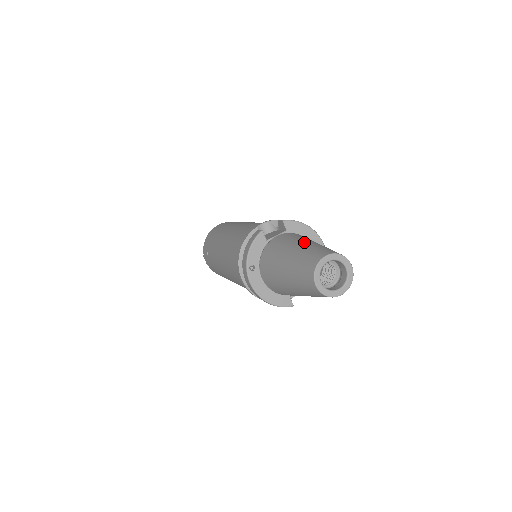
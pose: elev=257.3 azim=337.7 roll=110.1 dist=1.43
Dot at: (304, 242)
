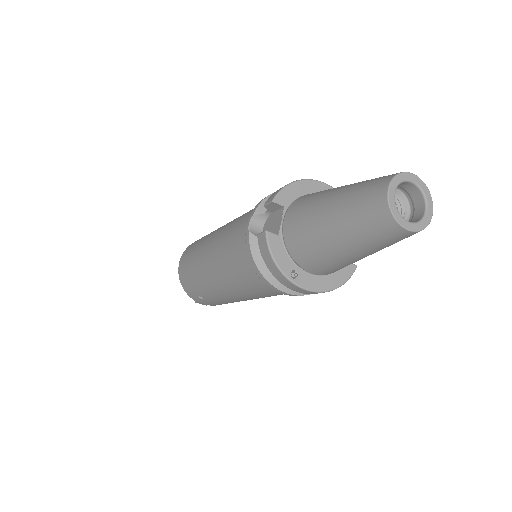
Dot at: (330, 200)
